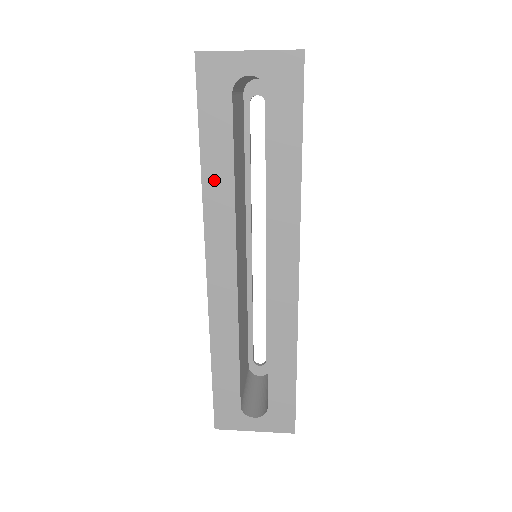
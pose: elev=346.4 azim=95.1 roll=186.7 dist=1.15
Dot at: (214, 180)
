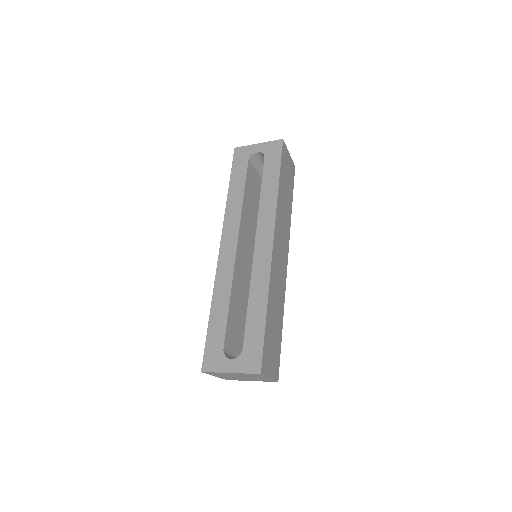
Dot at: (233, 199)
